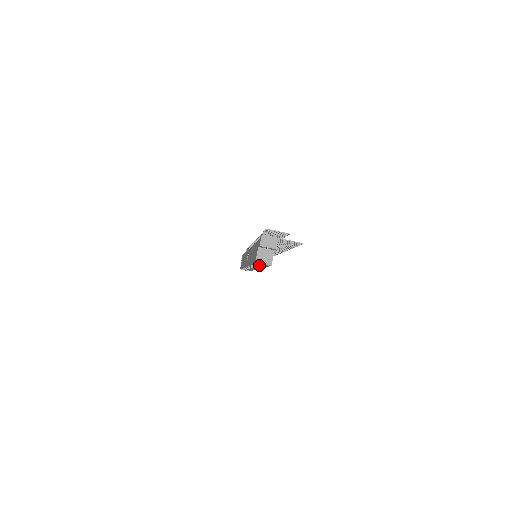
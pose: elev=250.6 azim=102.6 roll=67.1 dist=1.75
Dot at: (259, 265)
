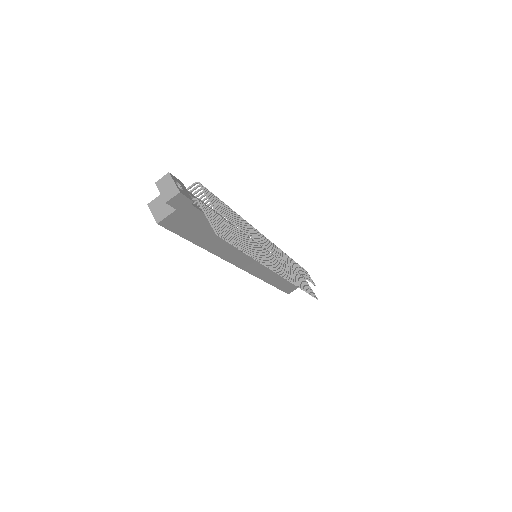
Dot at: occluded
